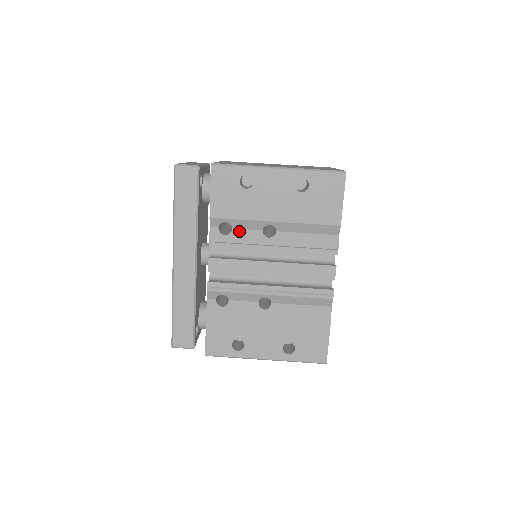
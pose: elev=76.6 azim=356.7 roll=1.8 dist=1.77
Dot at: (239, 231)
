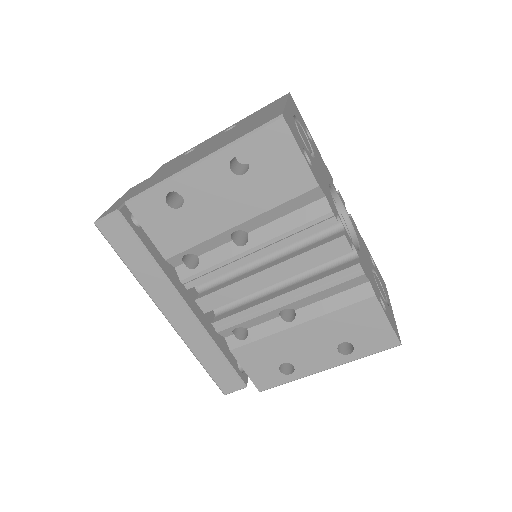
Dot at: (207, 255)
